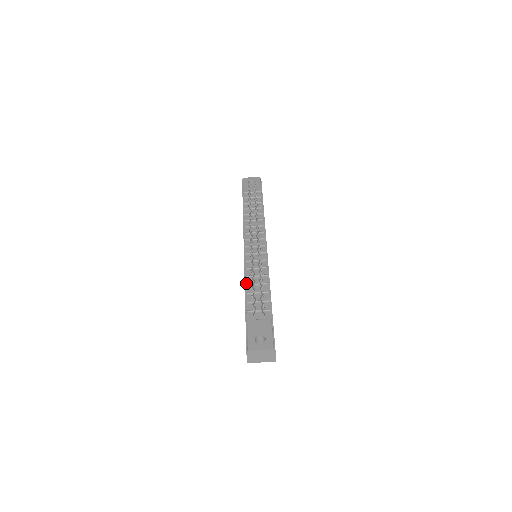
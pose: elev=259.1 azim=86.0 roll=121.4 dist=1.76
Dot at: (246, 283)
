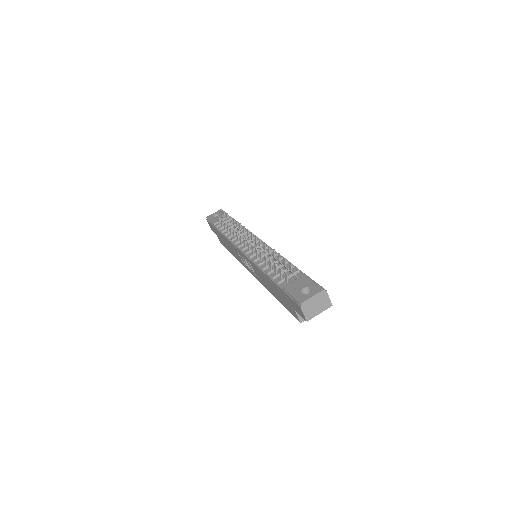
Dot at: (262, 269)
